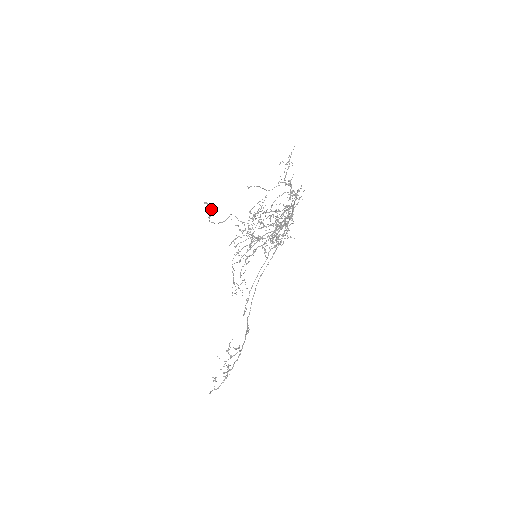
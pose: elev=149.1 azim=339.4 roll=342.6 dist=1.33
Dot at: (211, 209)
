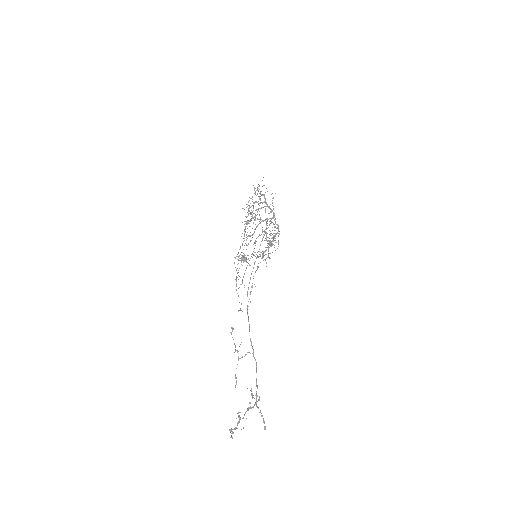
Dot at: (243, 258)
